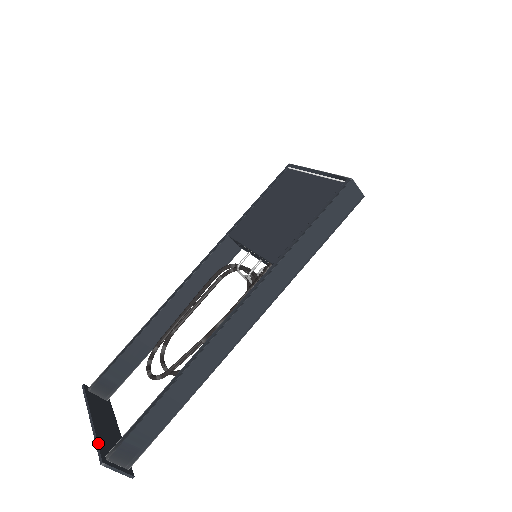
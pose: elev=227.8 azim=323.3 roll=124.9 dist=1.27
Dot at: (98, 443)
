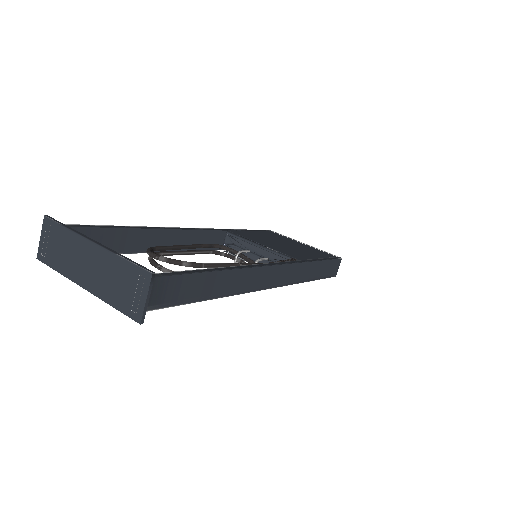
Dot at: (130, 259)
